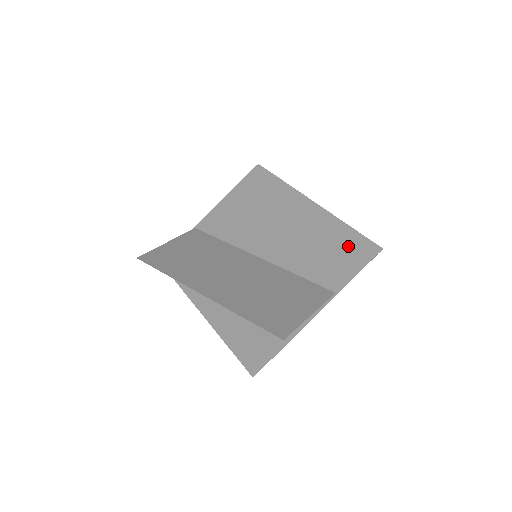
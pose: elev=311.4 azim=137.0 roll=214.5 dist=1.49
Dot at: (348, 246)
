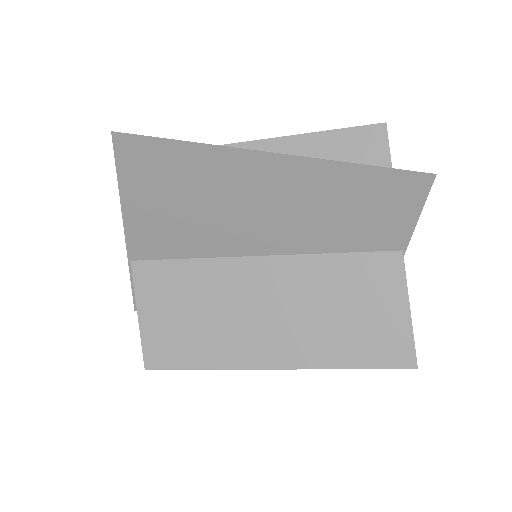
Dot at: (380, 193)
